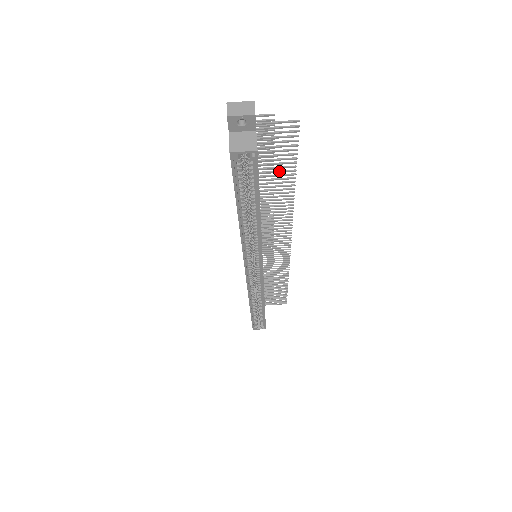
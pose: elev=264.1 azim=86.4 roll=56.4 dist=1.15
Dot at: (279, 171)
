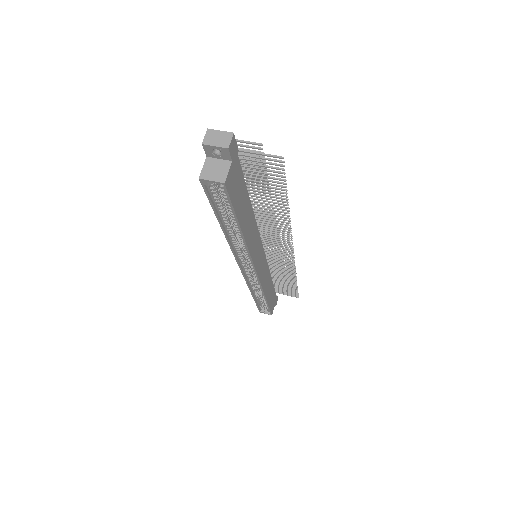
Dot at: (271, 193)
